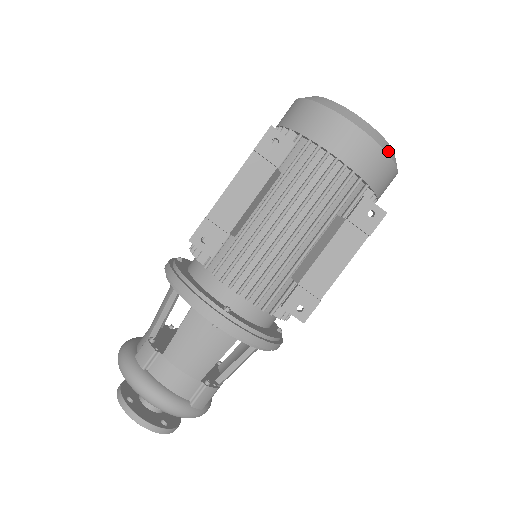
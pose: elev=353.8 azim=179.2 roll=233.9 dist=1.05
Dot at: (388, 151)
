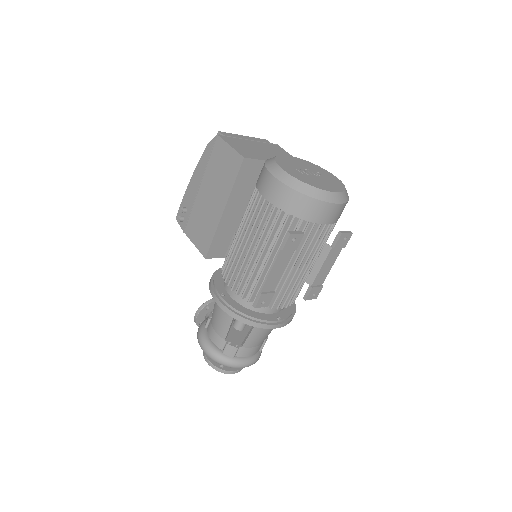
Dot at: (348, 198)
